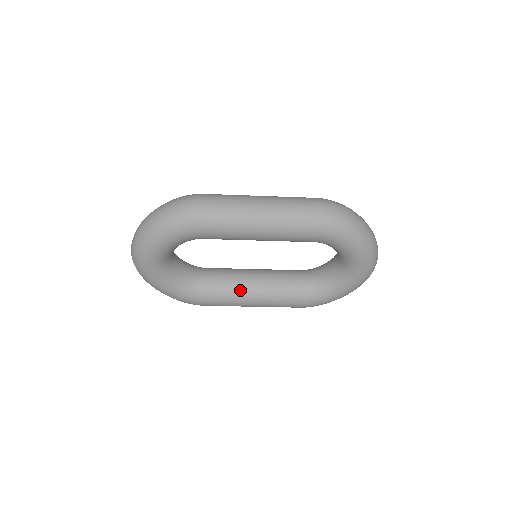
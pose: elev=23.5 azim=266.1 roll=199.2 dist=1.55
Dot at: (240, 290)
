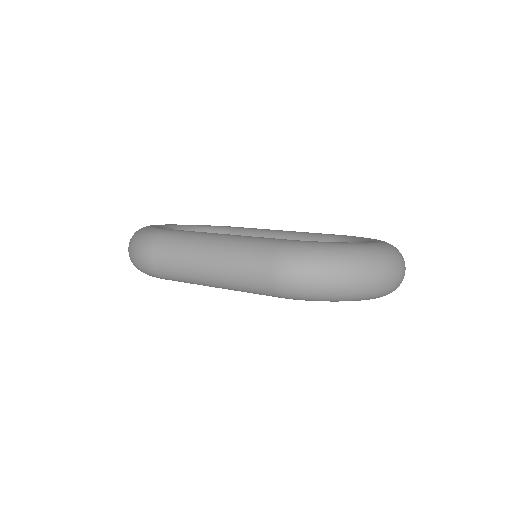
Dot at: occluded
